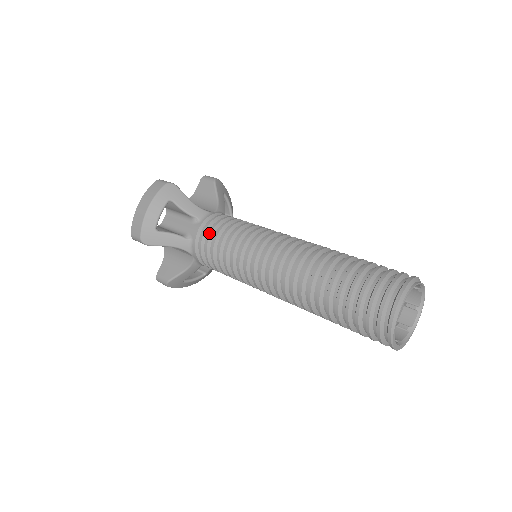
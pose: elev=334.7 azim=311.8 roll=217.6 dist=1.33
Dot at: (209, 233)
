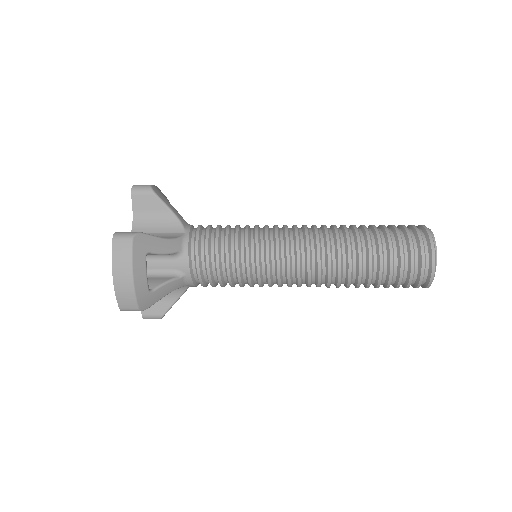
Dot at: (207, 263)
